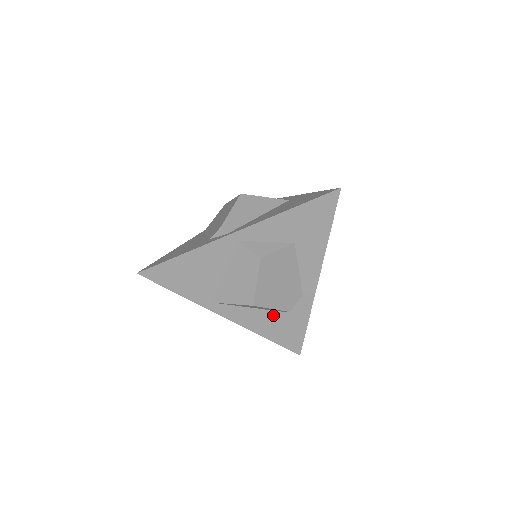
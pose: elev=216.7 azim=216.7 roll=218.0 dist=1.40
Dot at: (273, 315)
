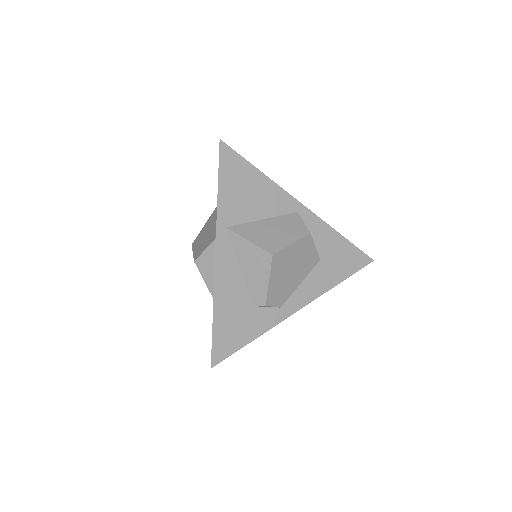
Dot at: (244, 298)
